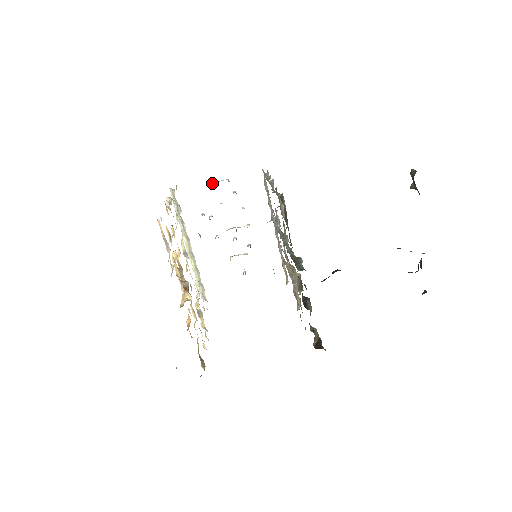
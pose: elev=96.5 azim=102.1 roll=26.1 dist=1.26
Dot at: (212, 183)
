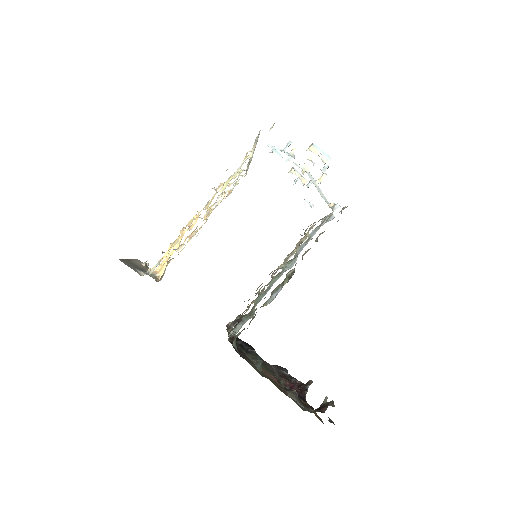
Dot at: (311, 148)
